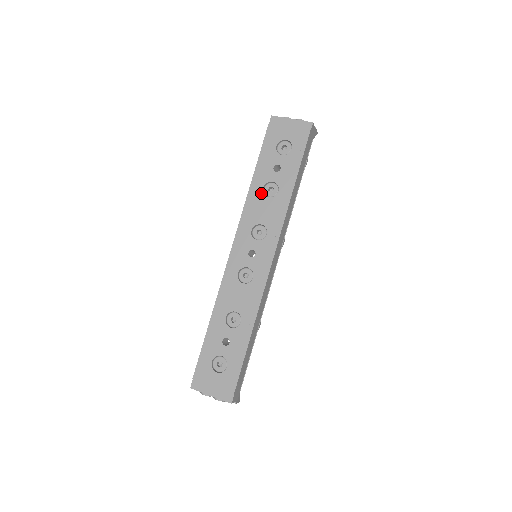
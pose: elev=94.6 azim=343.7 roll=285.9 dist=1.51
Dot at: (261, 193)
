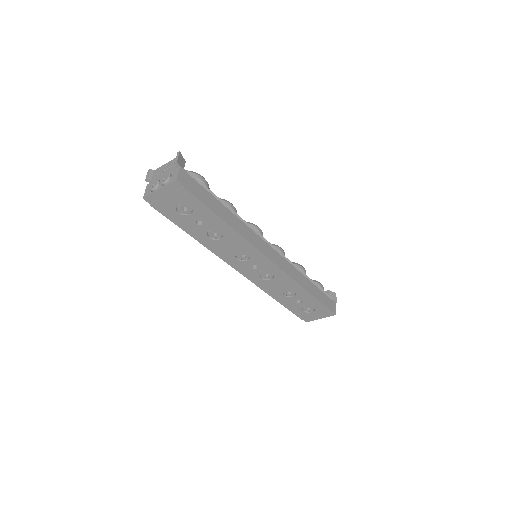
Dot at: (212, 241)
